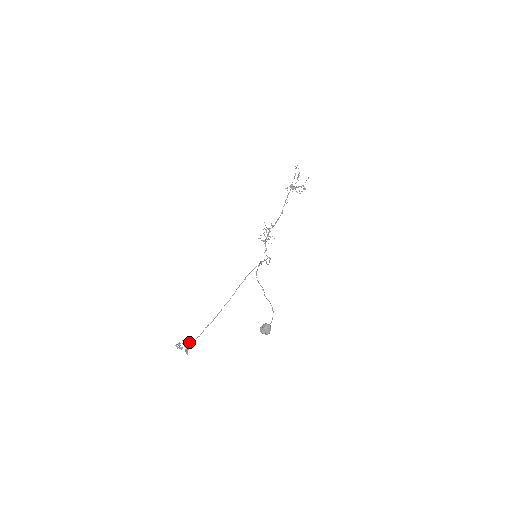
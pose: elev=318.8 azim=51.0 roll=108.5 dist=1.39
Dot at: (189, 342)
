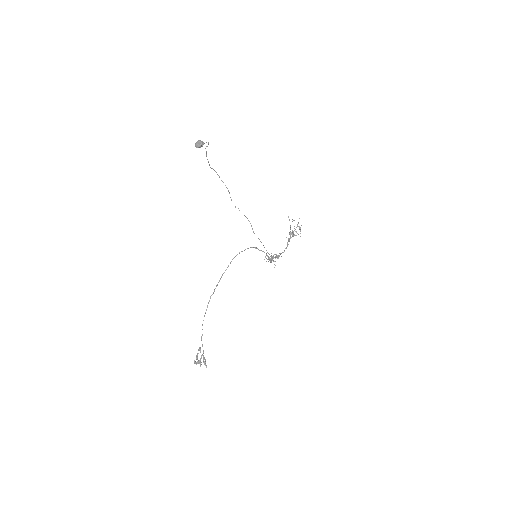
Dot at: (201, 336)
